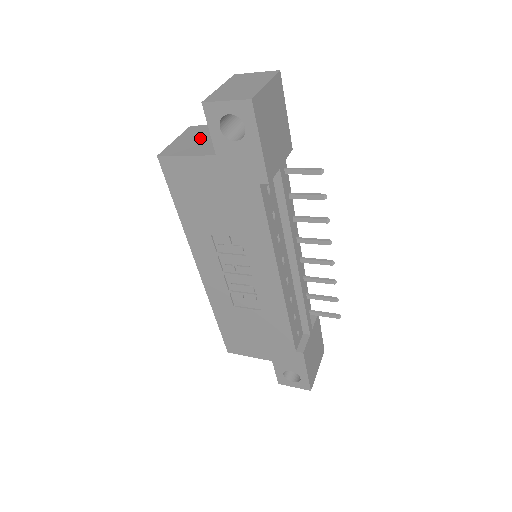
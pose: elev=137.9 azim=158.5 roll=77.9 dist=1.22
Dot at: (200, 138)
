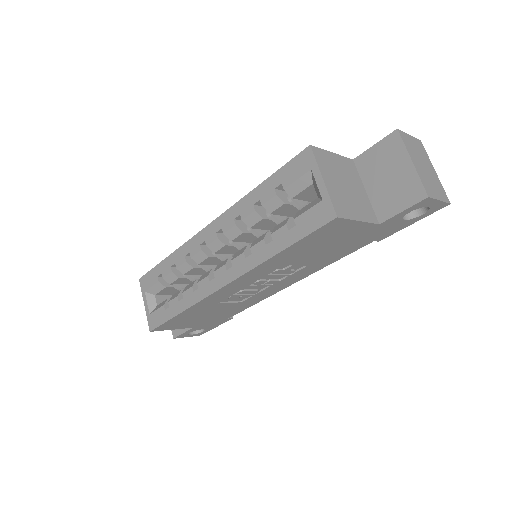
Dot at: (343, 183)
